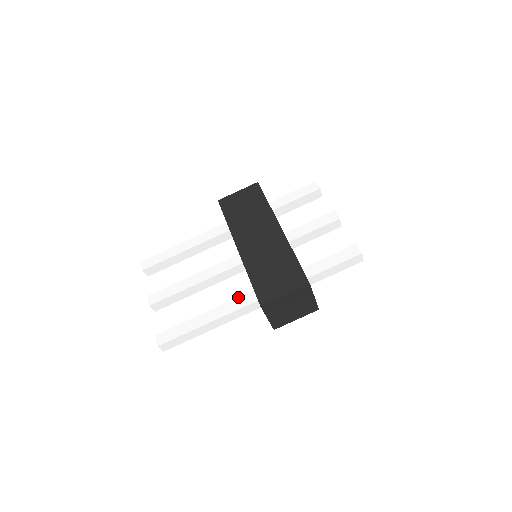
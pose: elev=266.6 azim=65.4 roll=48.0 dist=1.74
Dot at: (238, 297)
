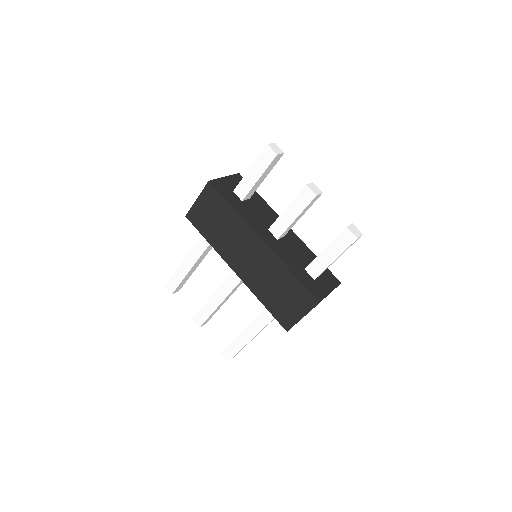
Dot at: (264, 309)
